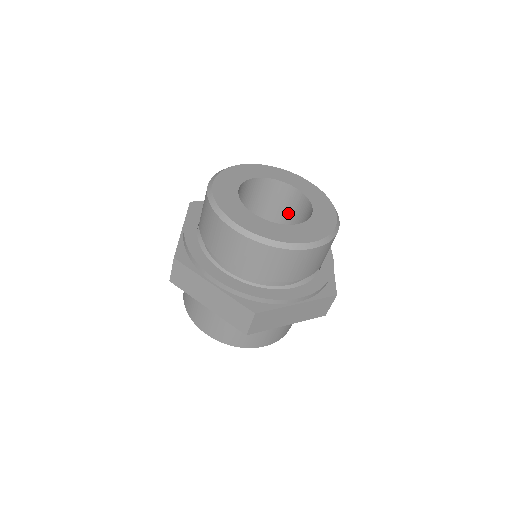
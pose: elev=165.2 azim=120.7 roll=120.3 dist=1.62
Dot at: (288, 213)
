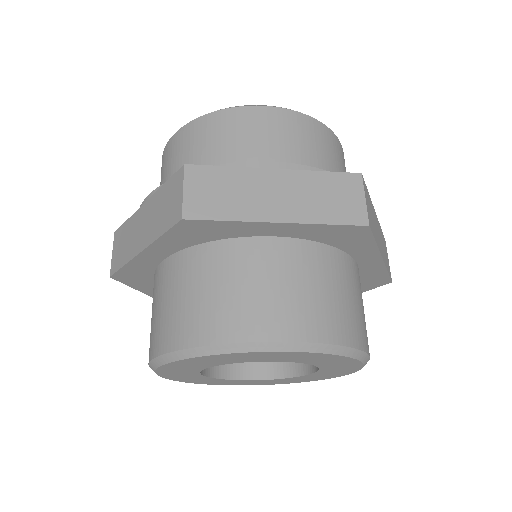
Dot at: occluded
